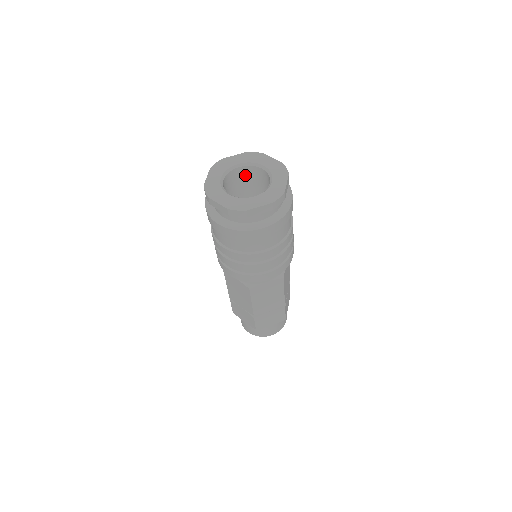
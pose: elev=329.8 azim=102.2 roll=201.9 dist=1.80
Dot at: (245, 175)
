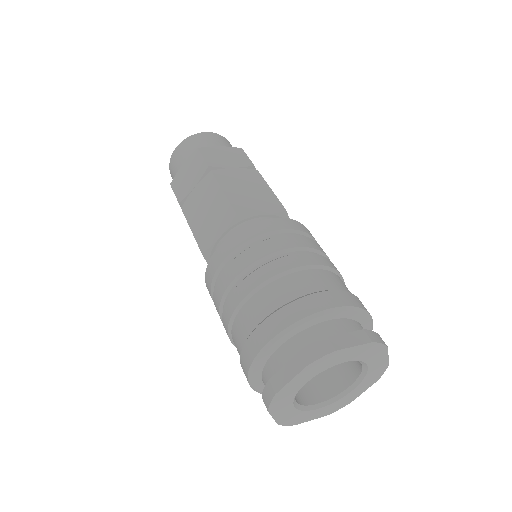
Dot at: occluded
